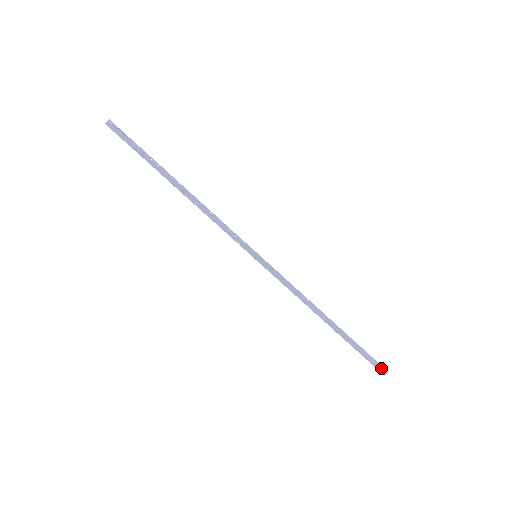
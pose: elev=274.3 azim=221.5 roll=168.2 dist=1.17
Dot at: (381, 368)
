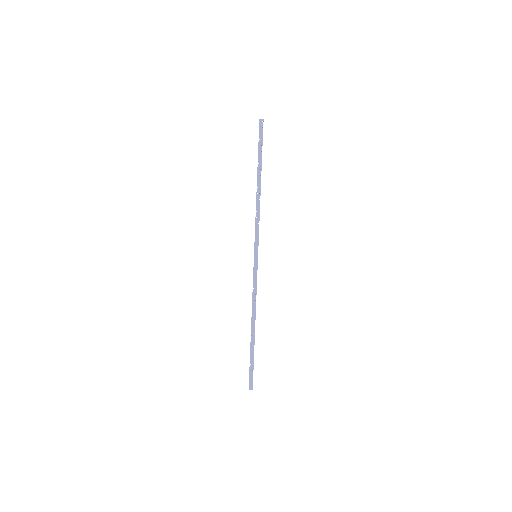
Dot at: (251, 383)
